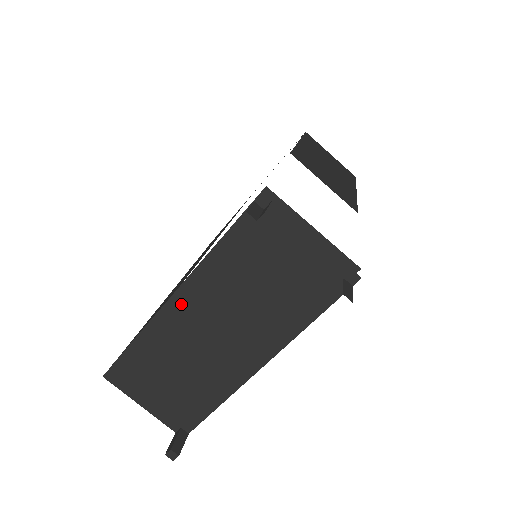
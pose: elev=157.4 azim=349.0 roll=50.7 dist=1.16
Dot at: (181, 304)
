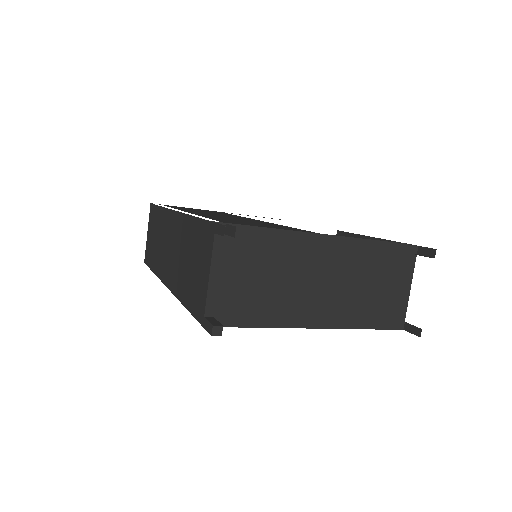
Dot at: (326, 245)
